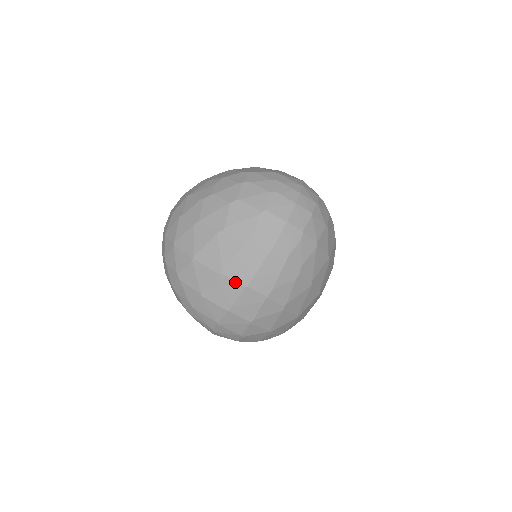
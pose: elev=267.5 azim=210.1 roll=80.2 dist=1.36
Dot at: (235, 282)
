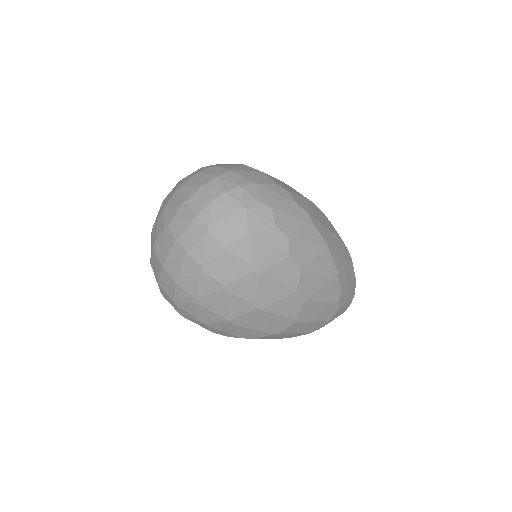
Dot at: (158, 258)
